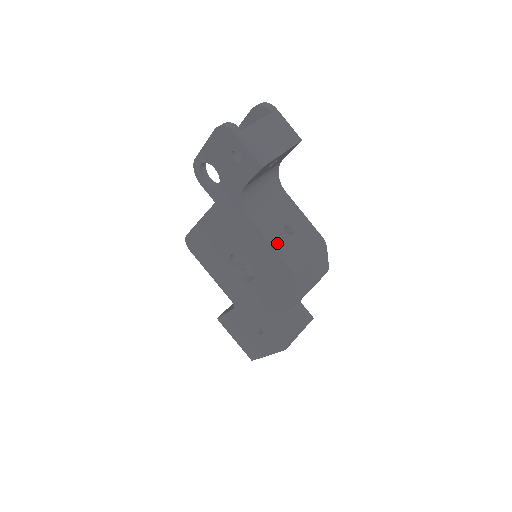
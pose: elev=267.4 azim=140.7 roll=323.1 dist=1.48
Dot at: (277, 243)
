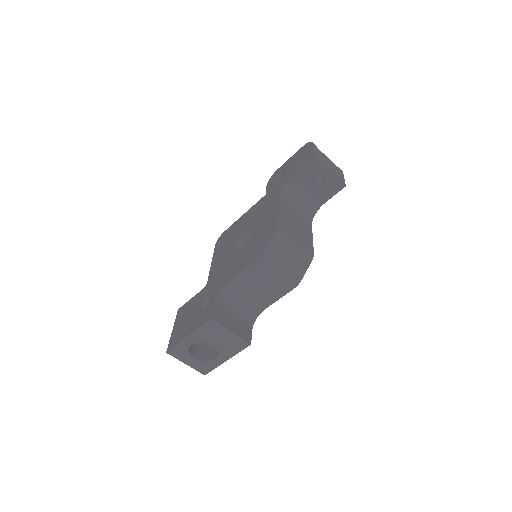
Dot at: (283, 215)
